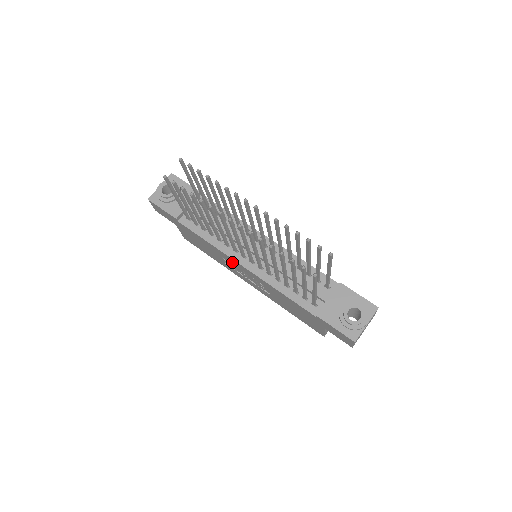
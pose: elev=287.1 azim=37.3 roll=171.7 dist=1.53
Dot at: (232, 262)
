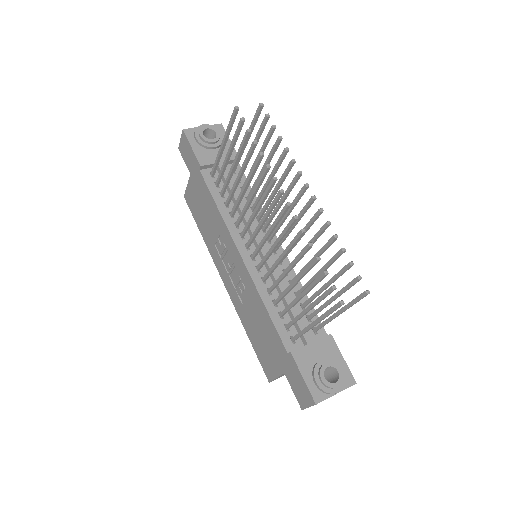
Dot at: (229, 246)
